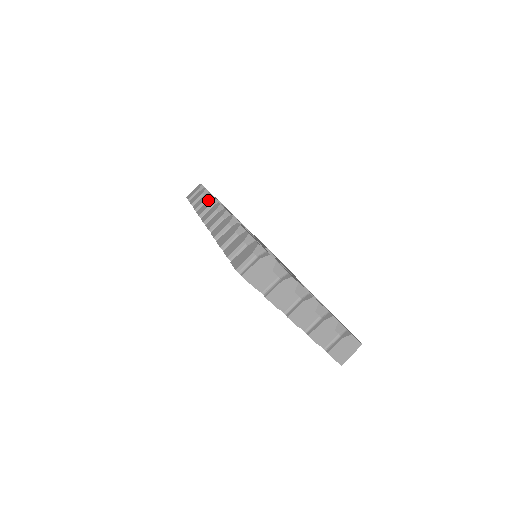
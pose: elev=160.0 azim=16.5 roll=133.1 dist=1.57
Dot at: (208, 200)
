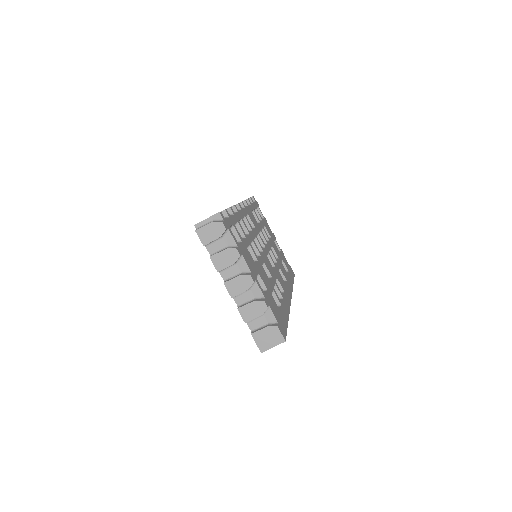
Dot at: occluded
